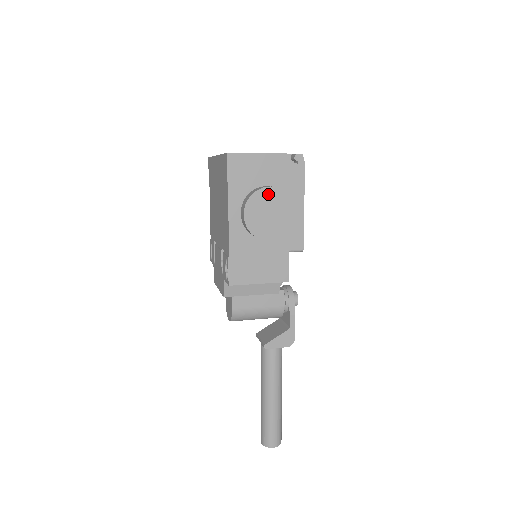
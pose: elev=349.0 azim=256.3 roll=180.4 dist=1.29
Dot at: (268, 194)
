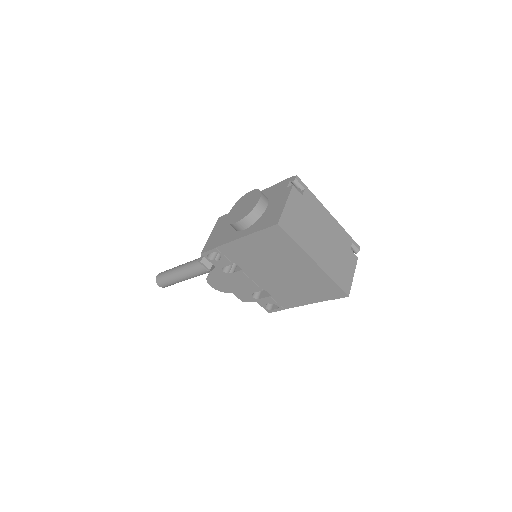
Dot at: occluded
